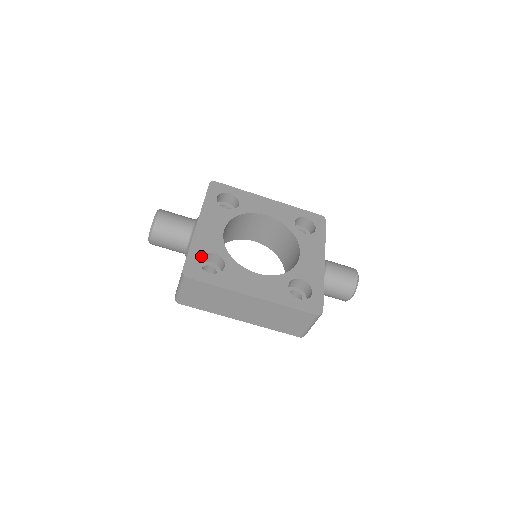
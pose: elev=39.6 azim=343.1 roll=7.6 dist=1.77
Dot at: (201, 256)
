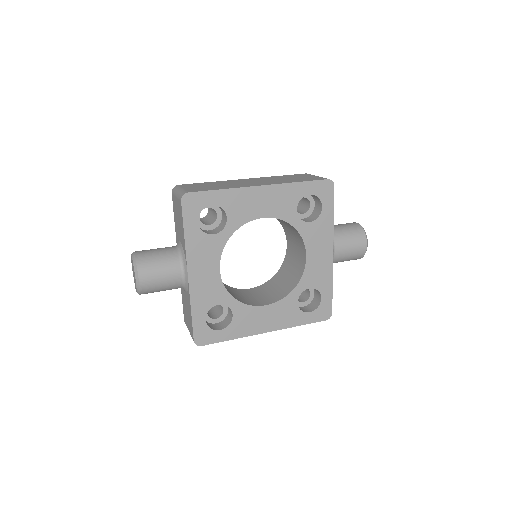
Dot at: (206, 314)
